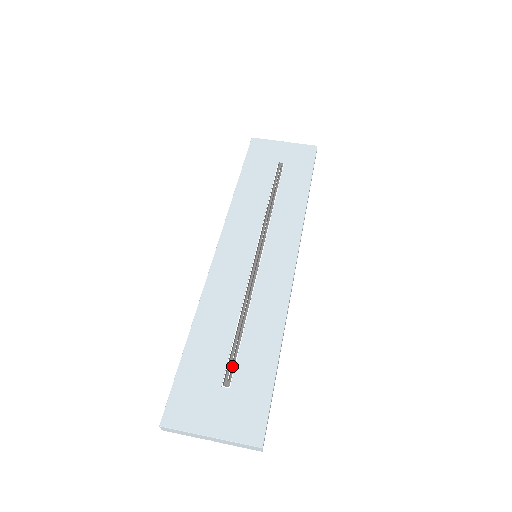
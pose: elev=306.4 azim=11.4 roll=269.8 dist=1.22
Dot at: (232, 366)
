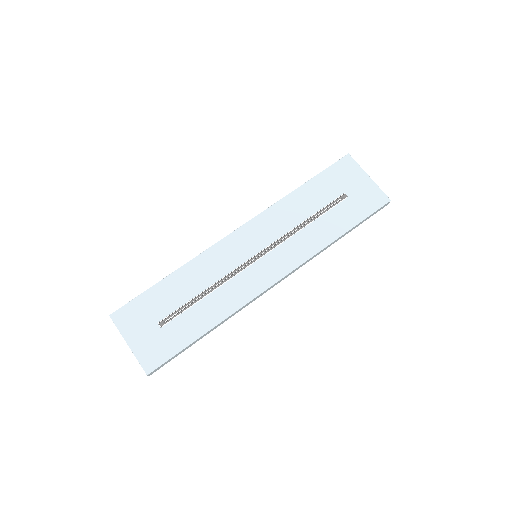
Dot at: (173, 317)
